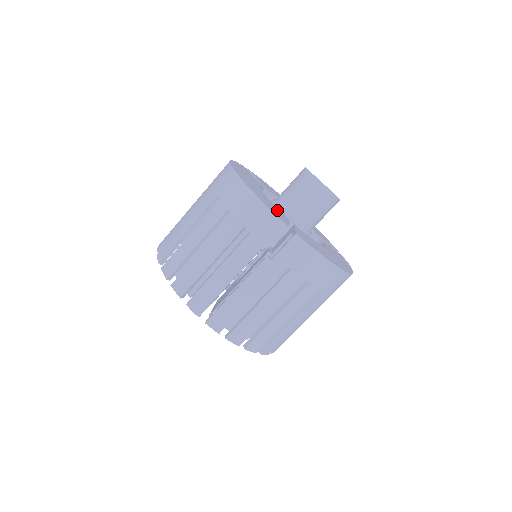
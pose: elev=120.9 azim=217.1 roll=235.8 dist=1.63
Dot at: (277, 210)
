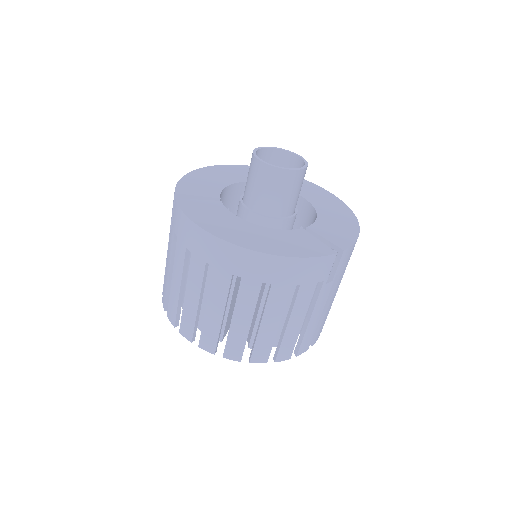
Dot at: (209, 189)
